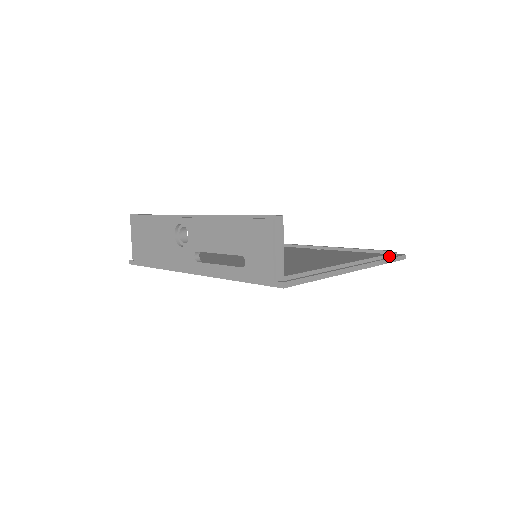
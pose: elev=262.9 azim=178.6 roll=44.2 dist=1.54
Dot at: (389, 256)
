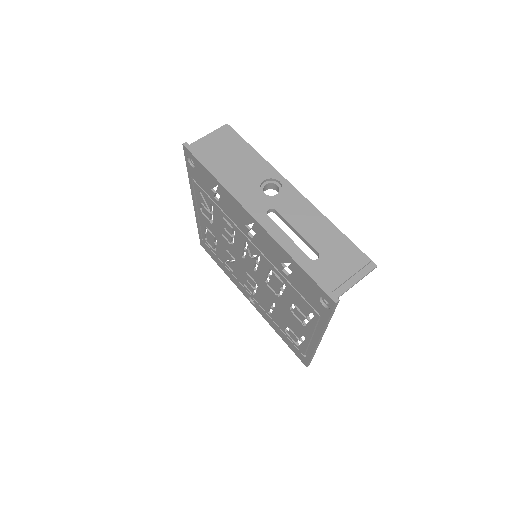
Dot at: occluded
